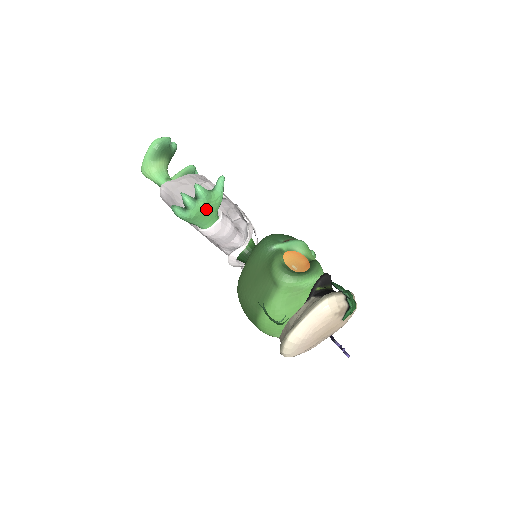
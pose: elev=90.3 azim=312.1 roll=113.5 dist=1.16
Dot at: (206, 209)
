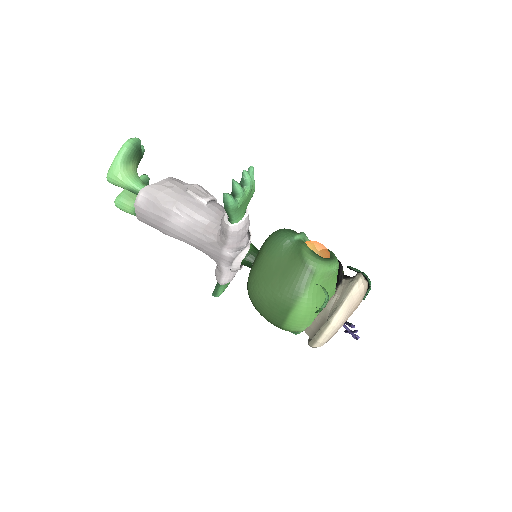
Dot at: (247, 198)
